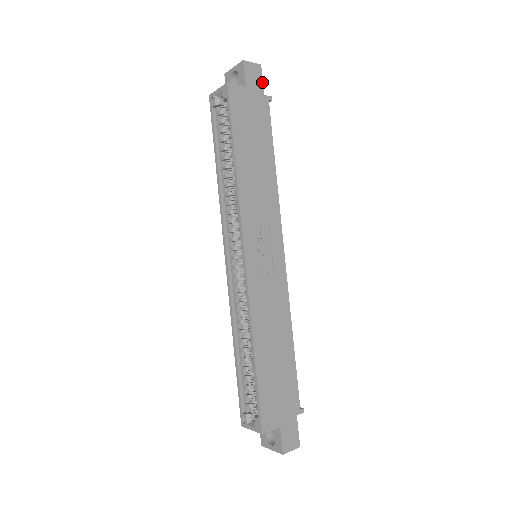
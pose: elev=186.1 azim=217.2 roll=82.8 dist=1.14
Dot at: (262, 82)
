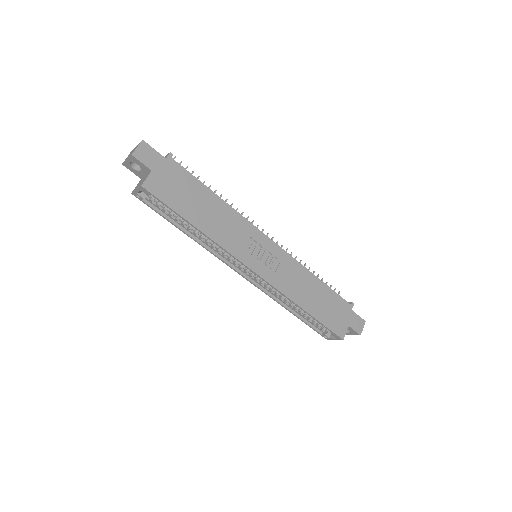
Dot at: (156, 151)
